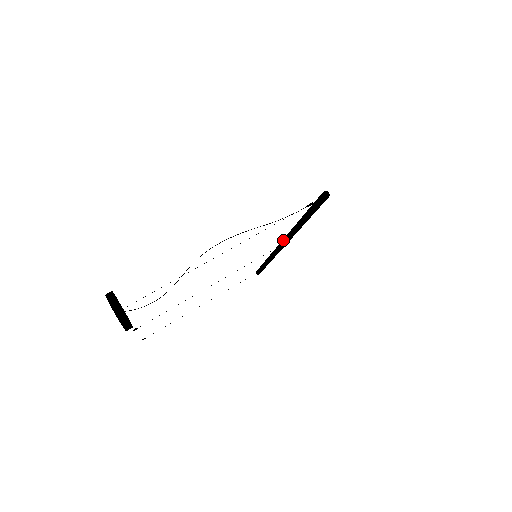
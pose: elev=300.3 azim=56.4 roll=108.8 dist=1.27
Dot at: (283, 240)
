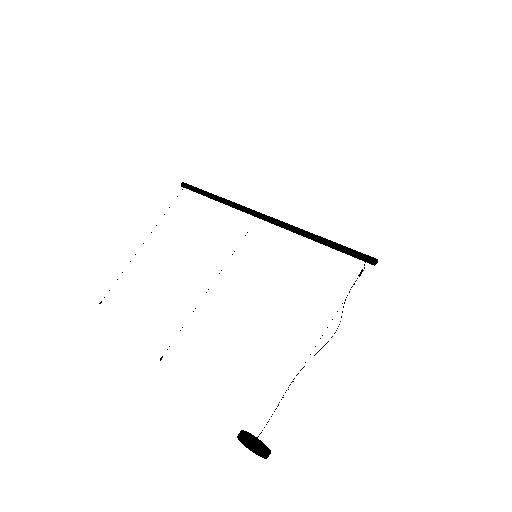
Dot at: (268, 221)
